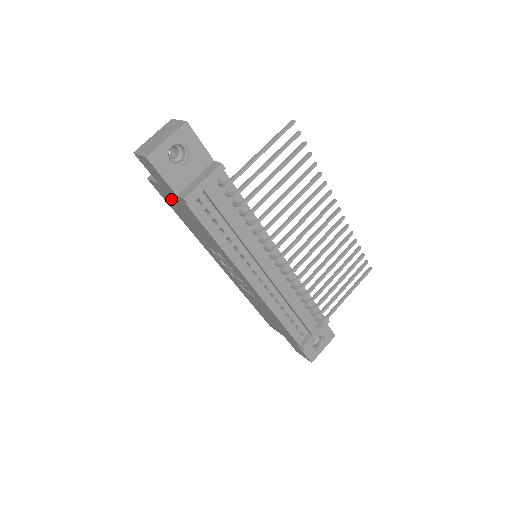
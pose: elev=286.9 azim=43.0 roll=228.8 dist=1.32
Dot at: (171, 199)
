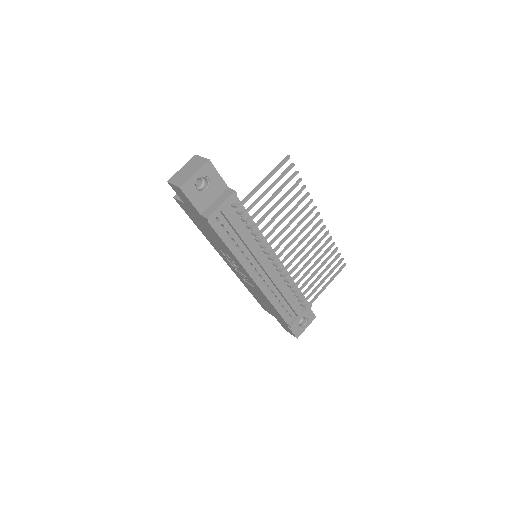
Dot at: (193, 215)
